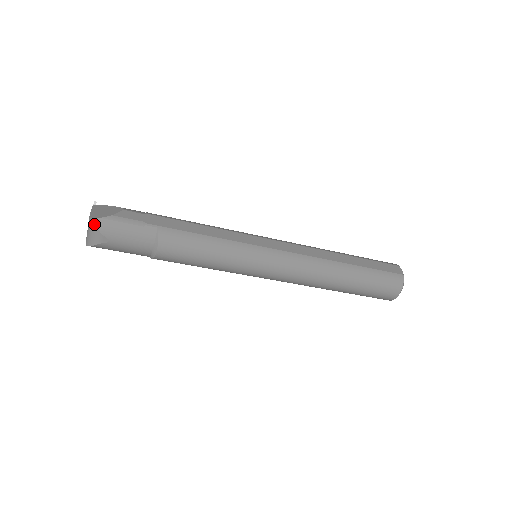
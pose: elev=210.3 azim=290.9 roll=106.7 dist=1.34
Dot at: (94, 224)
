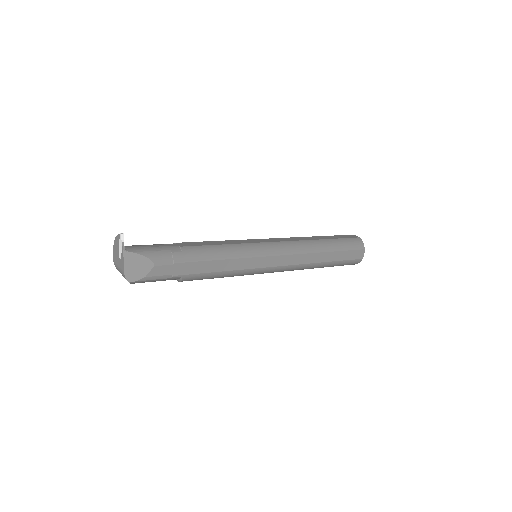
Dot at: occluded
